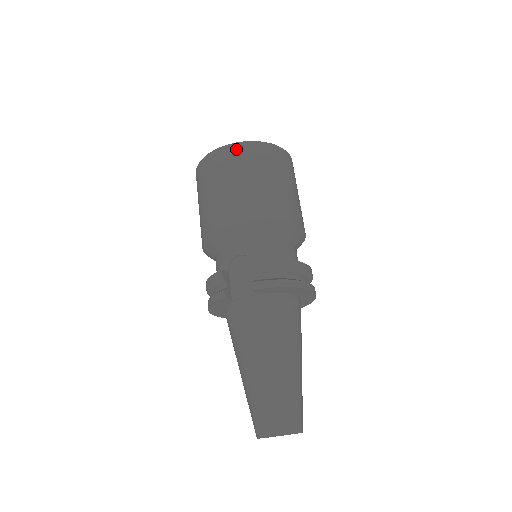
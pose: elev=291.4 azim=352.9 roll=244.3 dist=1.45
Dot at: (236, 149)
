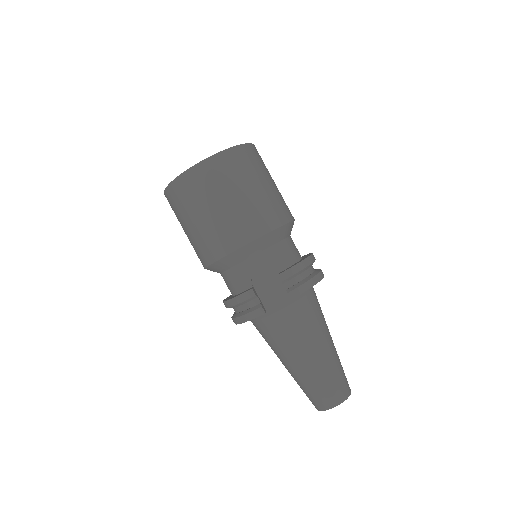
Dot at: (219, 161)
